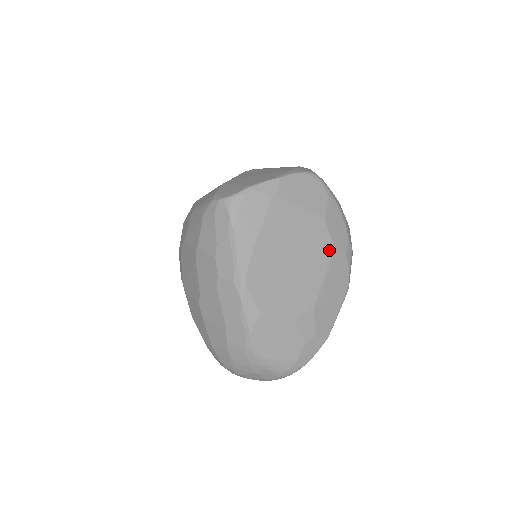
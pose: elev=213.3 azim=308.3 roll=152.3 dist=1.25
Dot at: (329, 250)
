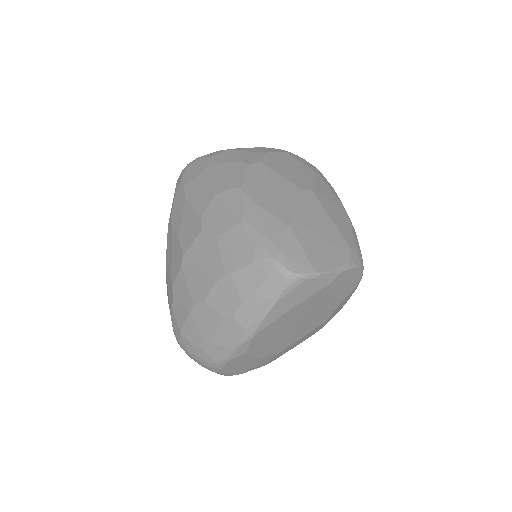
Dot at: (324, 320)
